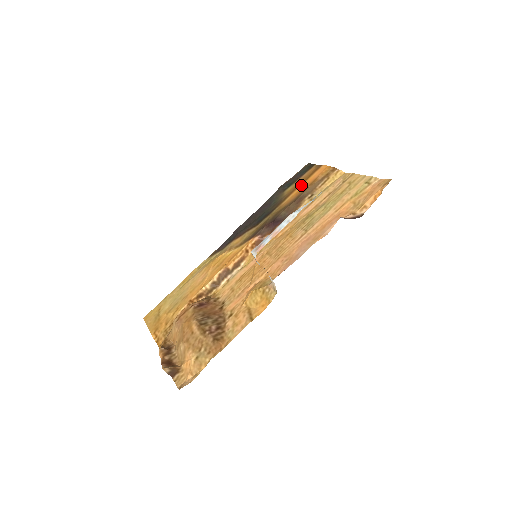
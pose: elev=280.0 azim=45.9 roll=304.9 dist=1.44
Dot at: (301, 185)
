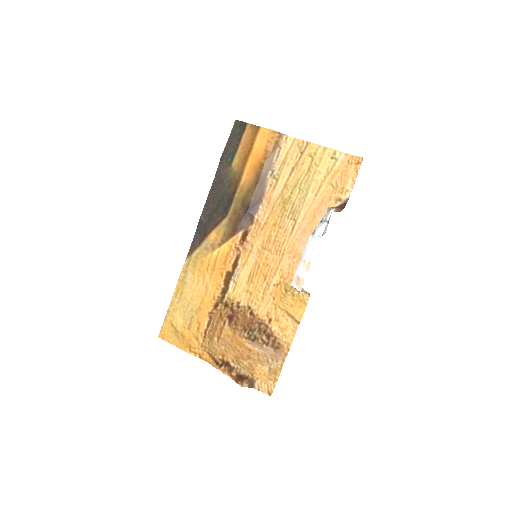
Dot at: (250, 157)
